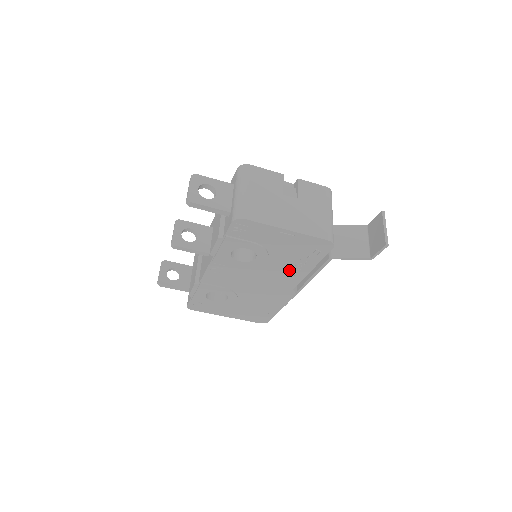
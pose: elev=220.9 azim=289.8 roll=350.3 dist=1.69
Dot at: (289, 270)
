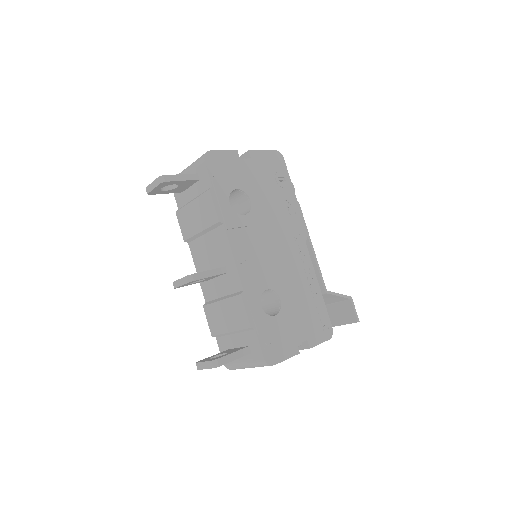
Dot at: occluded
